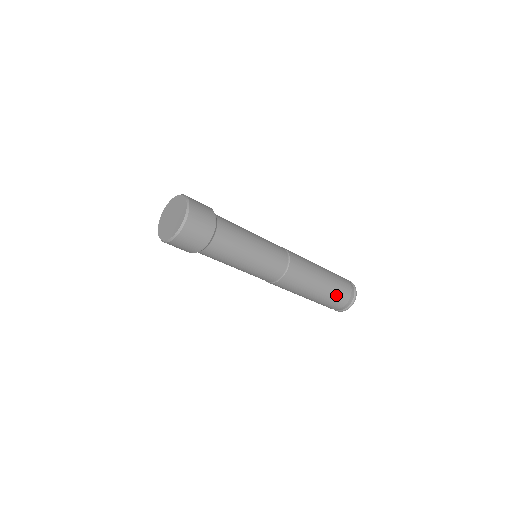
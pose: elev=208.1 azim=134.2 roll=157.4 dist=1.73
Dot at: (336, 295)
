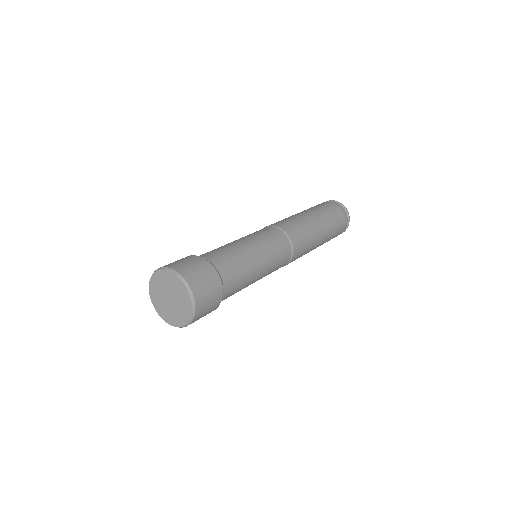
Dot at: occluded
